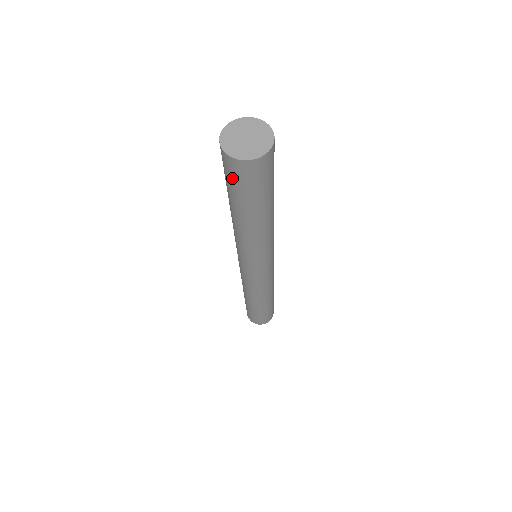
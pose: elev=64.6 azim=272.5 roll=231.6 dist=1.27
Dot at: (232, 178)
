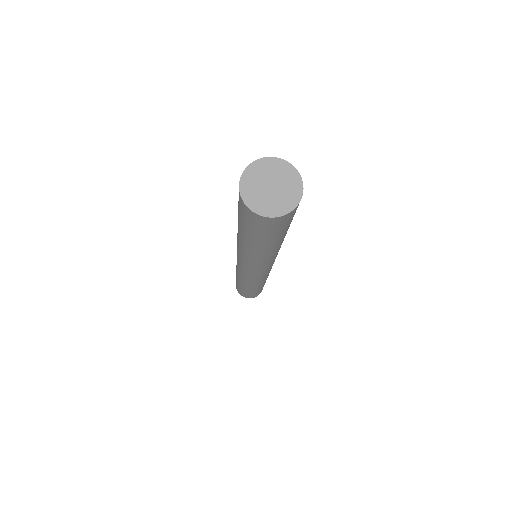
Dot at: (248, 222)
